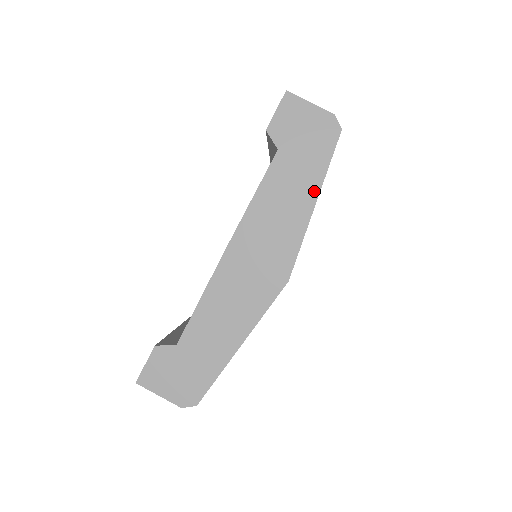
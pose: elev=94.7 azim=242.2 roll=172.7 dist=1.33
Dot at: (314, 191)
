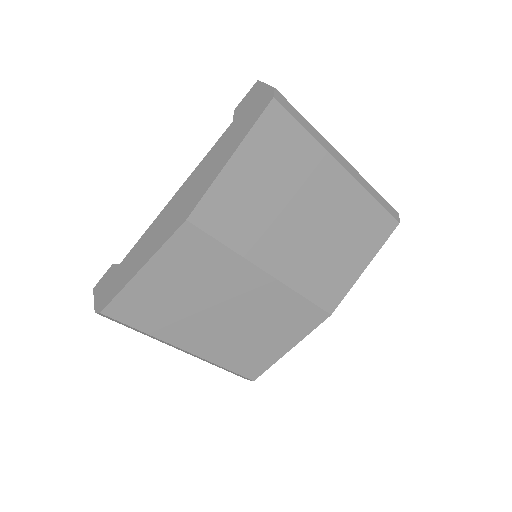
Dot at: (235, 148)
